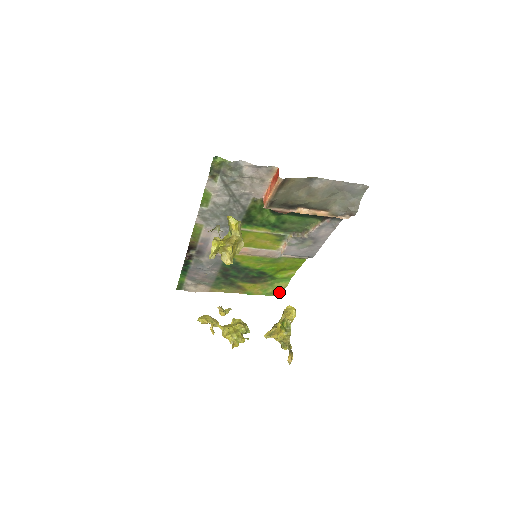
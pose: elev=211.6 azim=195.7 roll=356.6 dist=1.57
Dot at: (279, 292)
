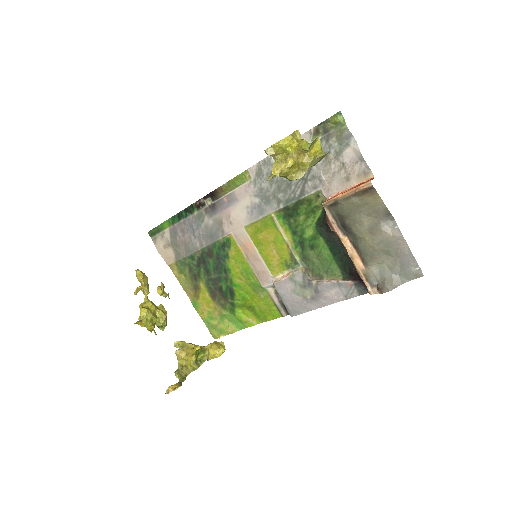
Dot at: (219, 333)
